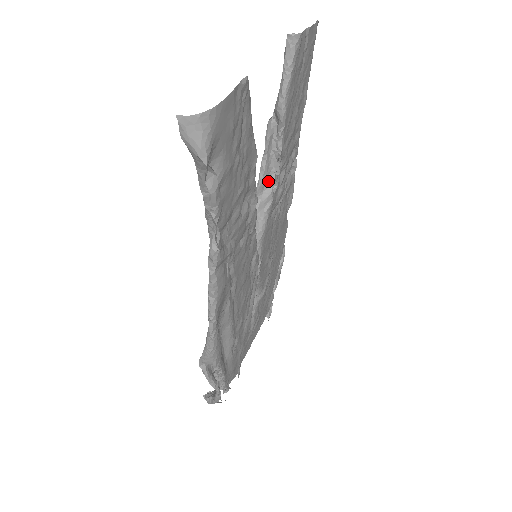
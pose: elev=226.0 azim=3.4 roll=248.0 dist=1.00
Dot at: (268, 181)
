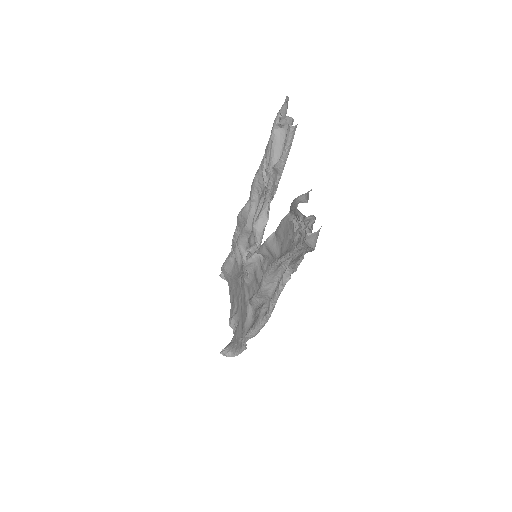
Dot at: (262, 207)
